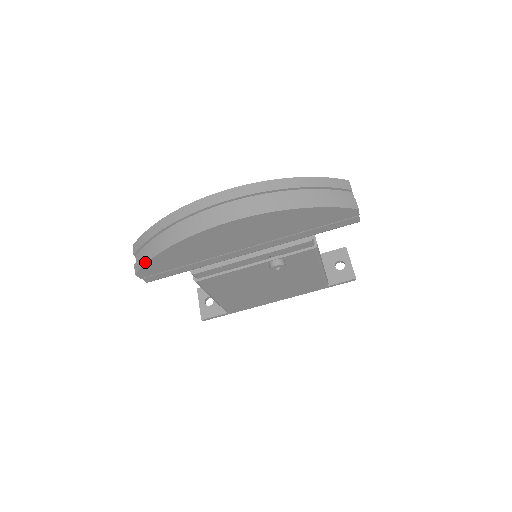
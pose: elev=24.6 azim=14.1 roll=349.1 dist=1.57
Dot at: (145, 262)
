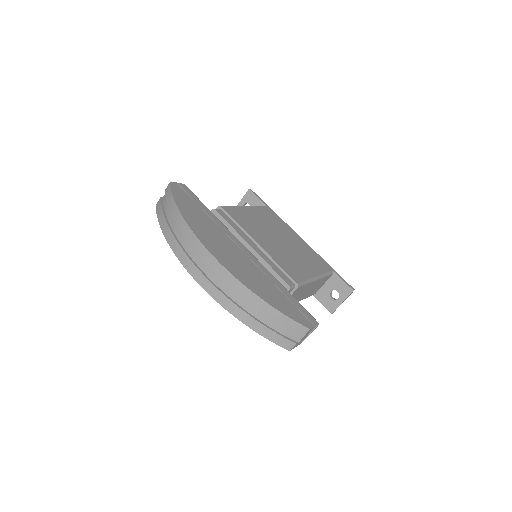
Dot at: (157, 215)
